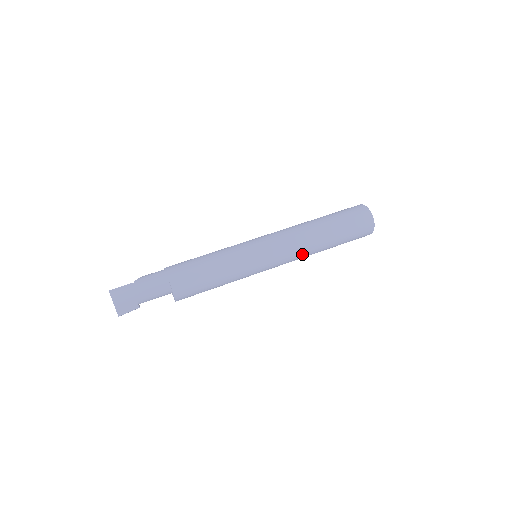
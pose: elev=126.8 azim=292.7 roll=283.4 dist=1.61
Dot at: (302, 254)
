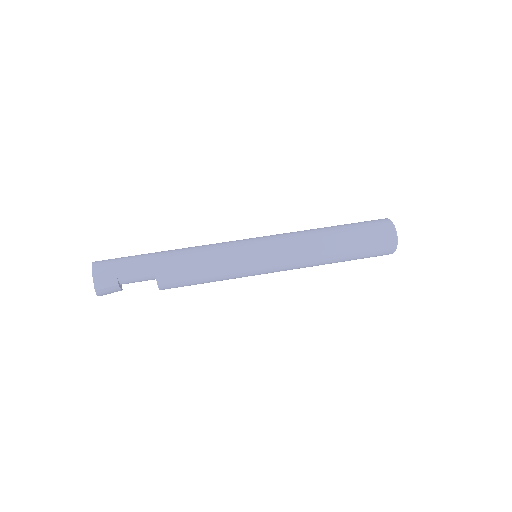
Dot at: (307, 255)
